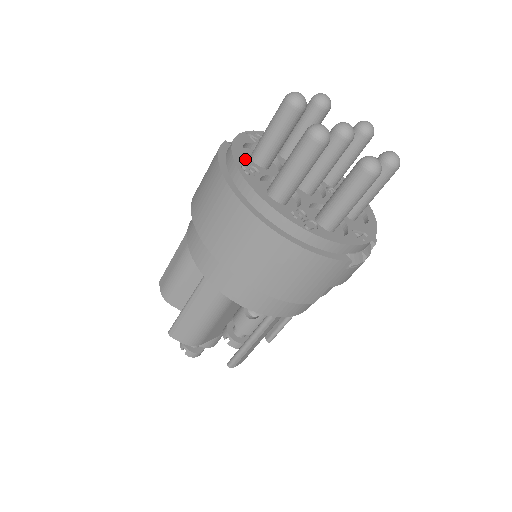
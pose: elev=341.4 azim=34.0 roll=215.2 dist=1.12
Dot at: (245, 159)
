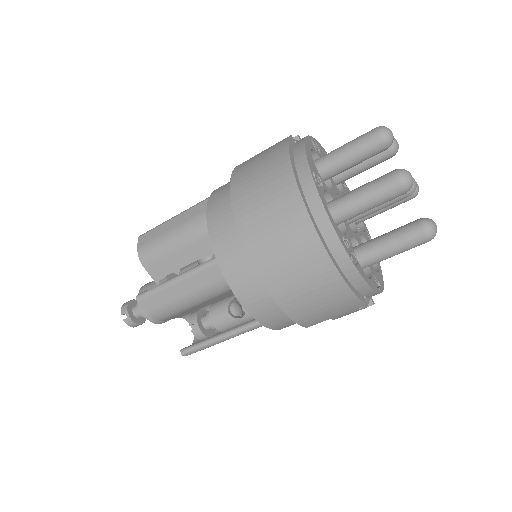
Dot at: (314, 165)
